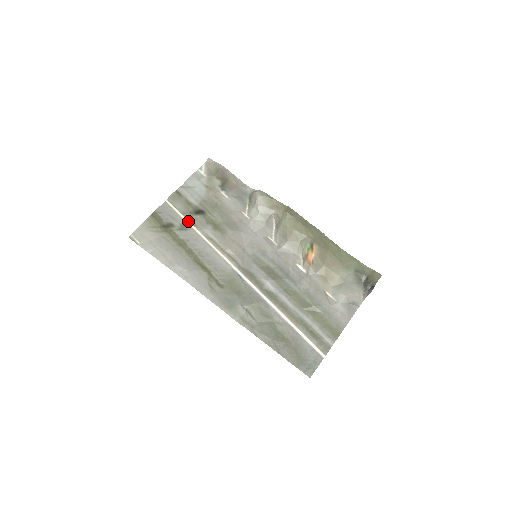
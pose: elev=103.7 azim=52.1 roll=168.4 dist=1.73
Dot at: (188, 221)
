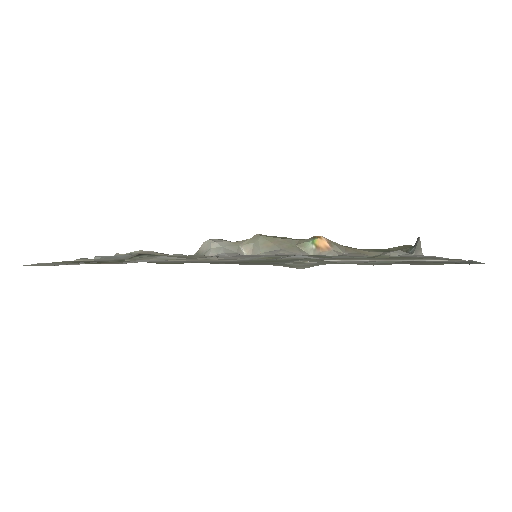
Dot at: (125, 260)
